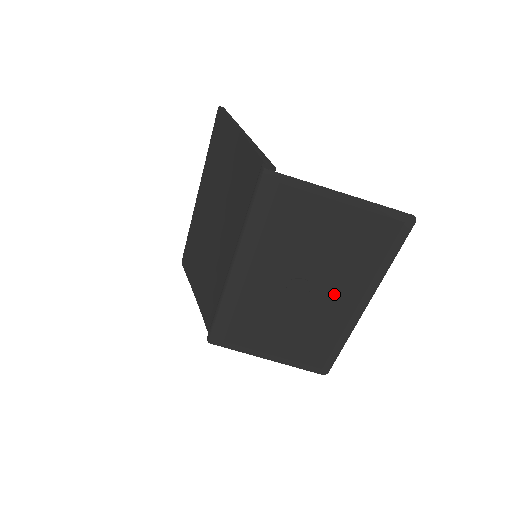
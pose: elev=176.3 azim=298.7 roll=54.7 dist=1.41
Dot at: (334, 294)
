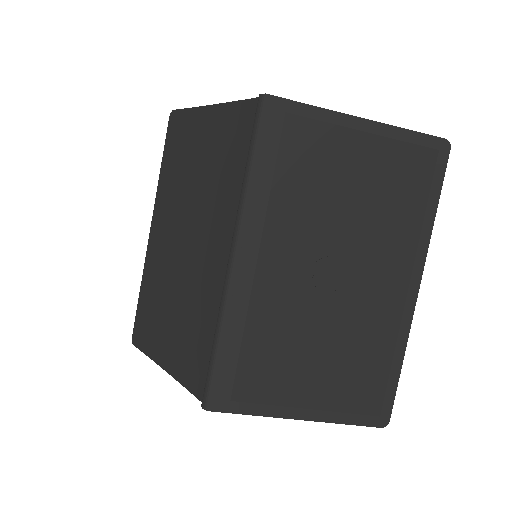
Dot at: (376, 275)
